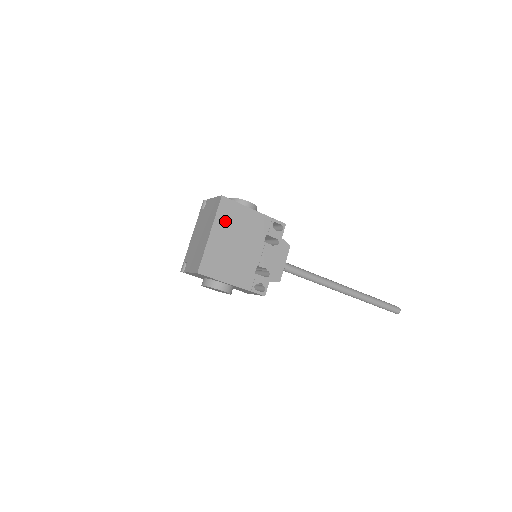
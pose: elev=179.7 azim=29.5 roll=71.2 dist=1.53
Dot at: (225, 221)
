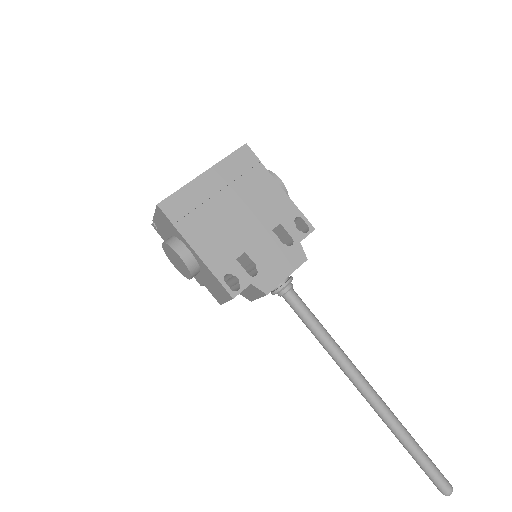
Dot at: (233, 172)
